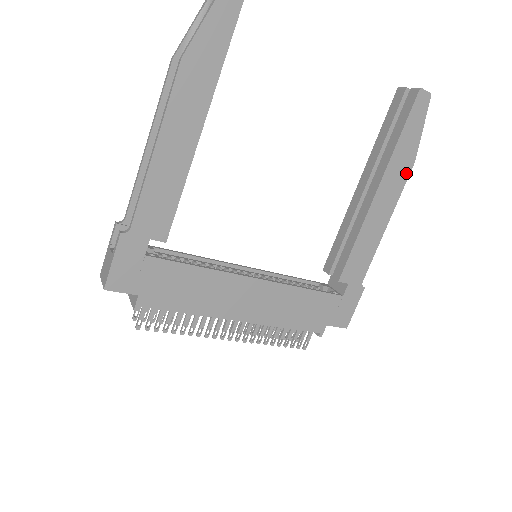
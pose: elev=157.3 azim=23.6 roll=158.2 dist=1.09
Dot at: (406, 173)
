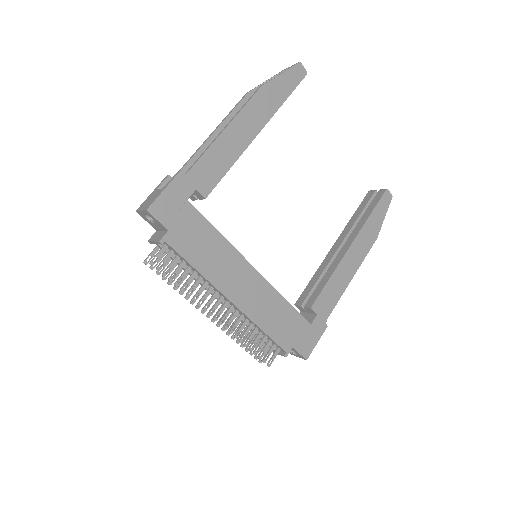
Dot at: (370, 243)
